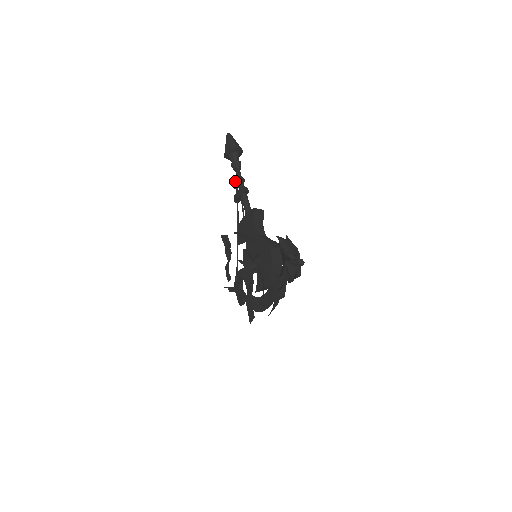
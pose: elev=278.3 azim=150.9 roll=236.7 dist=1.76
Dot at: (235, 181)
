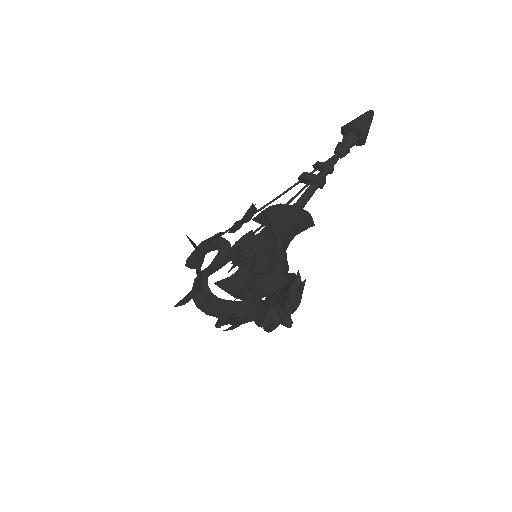
Dot at: (323, 162)
